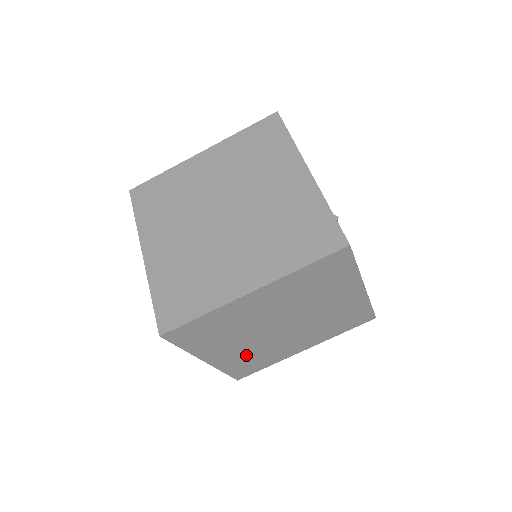
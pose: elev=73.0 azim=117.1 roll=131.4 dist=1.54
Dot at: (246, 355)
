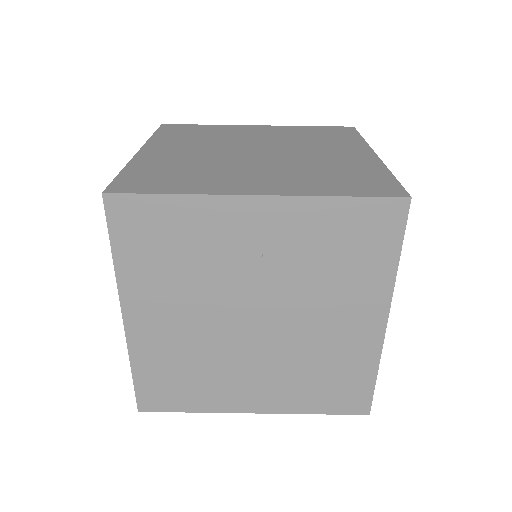
Dot at: (179, 353)
